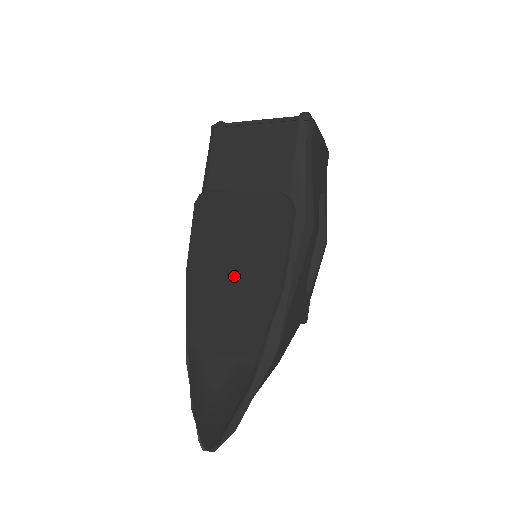
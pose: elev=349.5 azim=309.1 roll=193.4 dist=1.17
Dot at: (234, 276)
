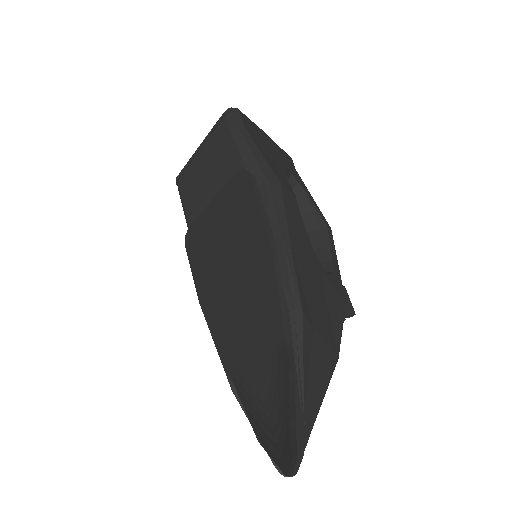
Dot at: (234, 272)
